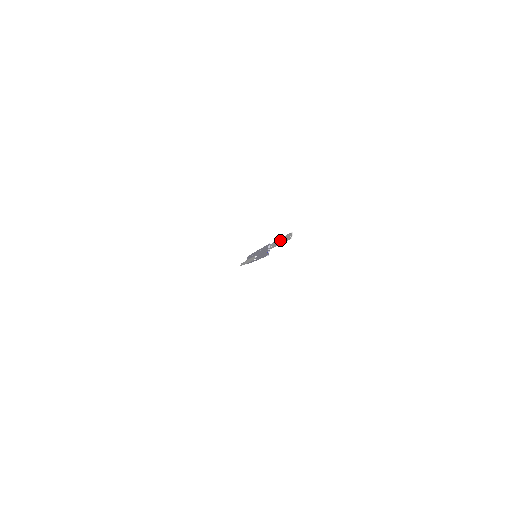
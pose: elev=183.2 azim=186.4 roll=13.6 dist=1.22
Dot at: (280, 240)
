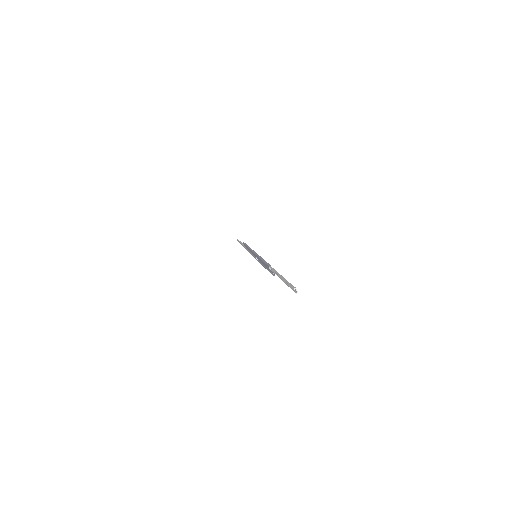
Dot at: (282, 278)
